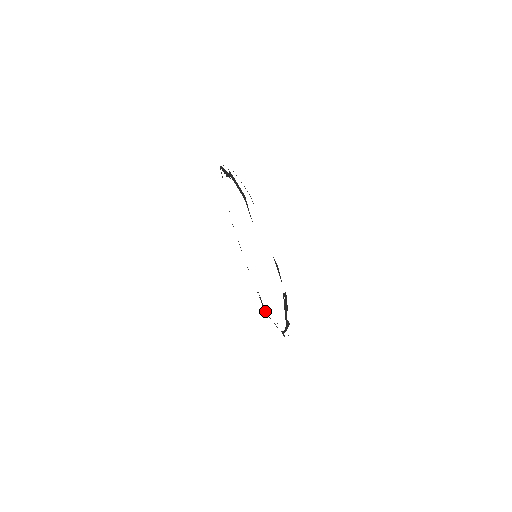
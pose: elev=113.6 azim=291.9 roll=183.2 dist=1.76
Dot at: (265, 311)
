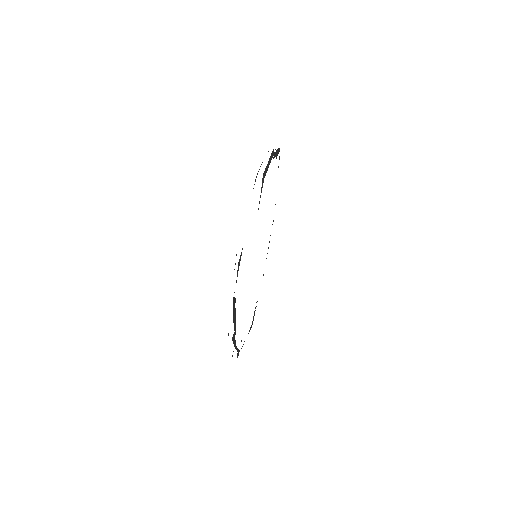
Dot at: occluded
